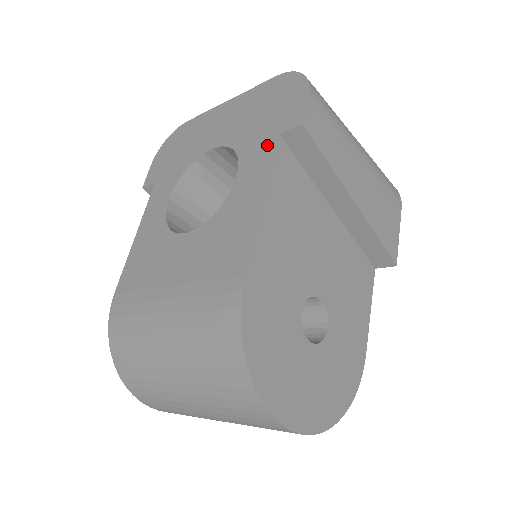
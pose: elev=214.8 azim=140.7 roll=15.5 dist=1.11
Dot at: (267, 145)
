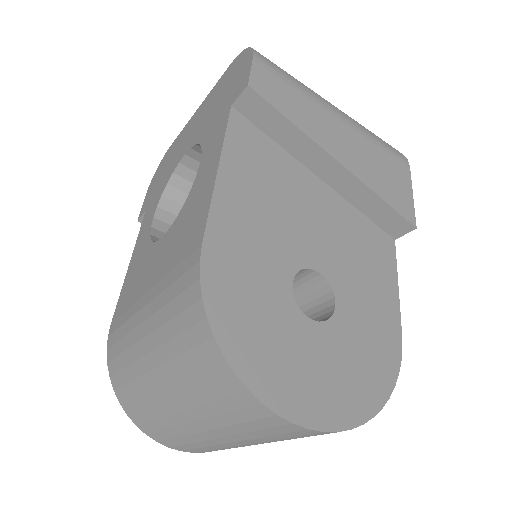
Dot at: (222, 121)
